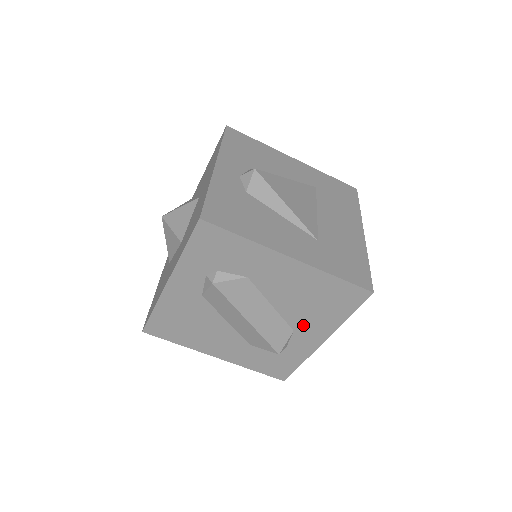
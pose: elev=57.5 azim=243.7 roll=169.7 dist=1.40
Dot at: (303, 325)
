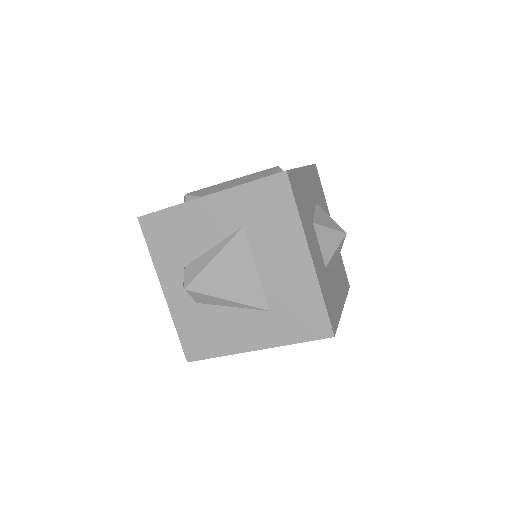
Dot at: occluded
